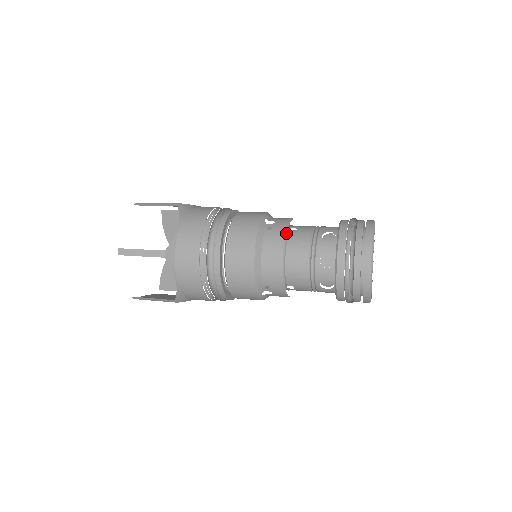
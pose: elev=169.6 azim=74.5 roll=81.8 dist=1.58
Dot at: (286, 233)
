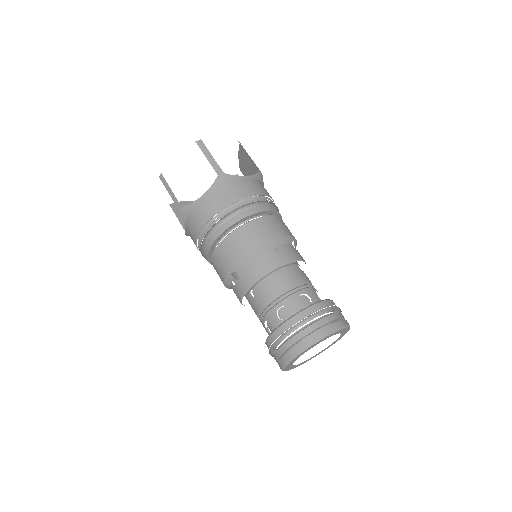
Dot at: (241, 299)
